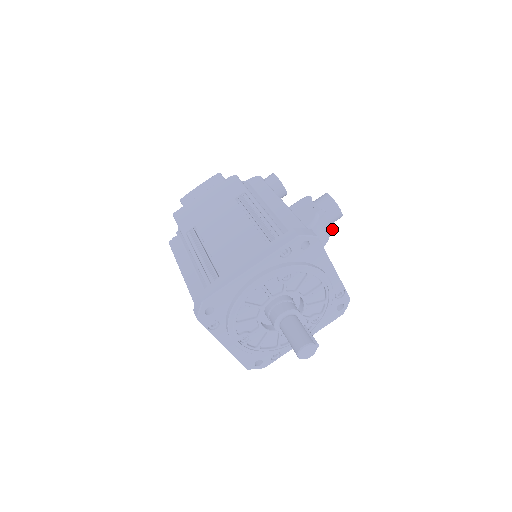
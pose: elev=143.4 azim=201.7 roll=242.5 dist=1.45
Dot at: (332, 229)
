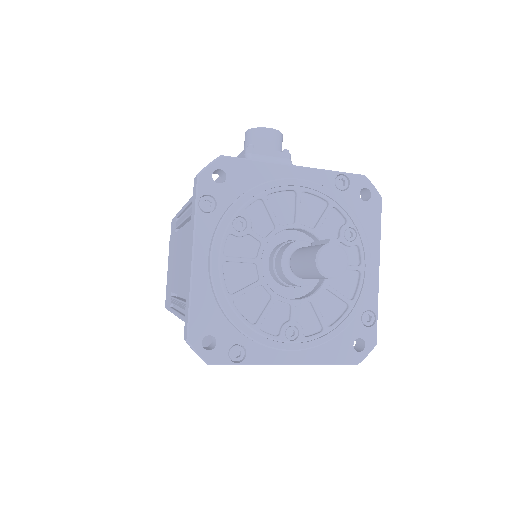
Dot at: (284, 151)
